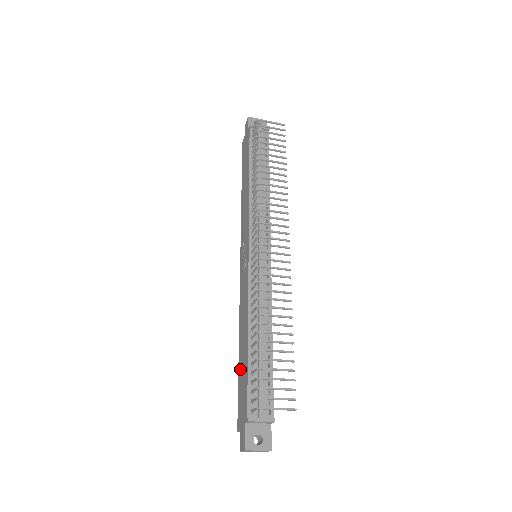
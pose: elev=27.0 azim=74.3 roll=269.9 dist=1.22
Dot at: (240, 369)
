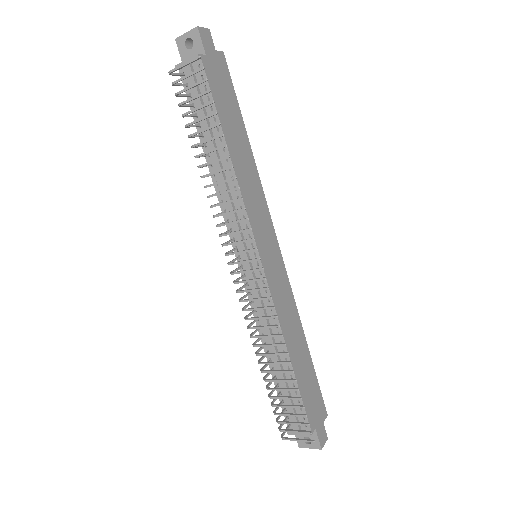
Dot at: occluded
